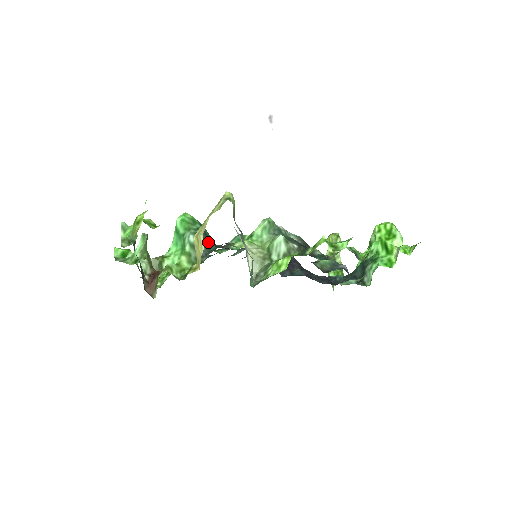
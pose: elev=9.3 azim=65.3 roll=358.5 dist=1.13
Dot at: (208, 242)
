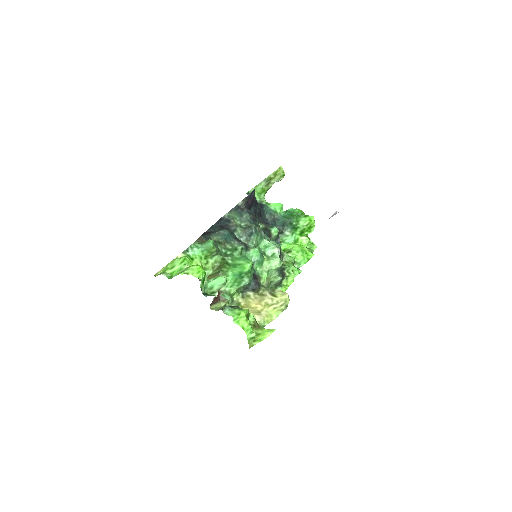
Dot at: occluded
